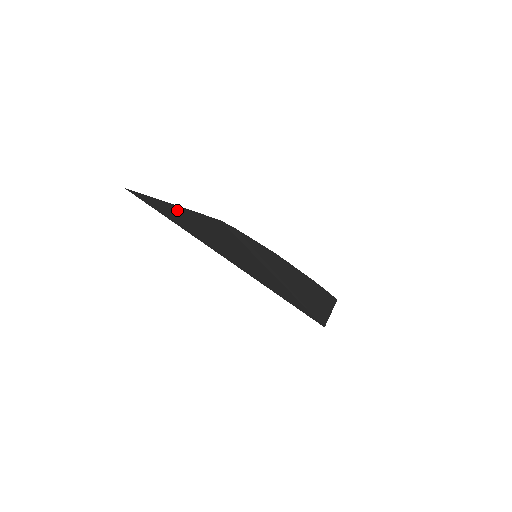
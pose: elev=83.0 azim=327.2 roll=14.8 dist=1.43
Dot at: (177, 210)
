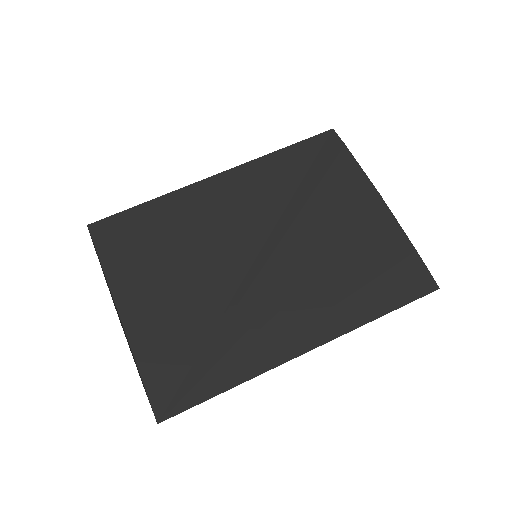
Dot at: (171, 208)
